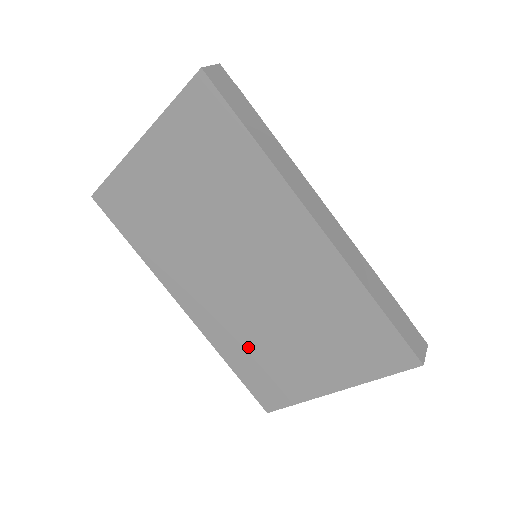
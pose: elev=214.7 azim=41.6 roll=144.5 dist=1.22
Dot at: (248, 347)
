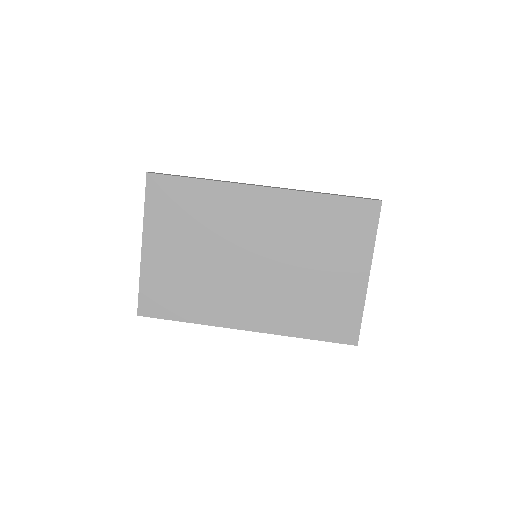
Dot at: (302, 308)
